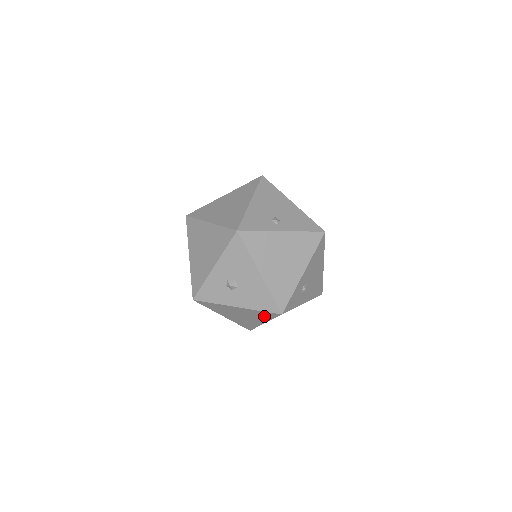
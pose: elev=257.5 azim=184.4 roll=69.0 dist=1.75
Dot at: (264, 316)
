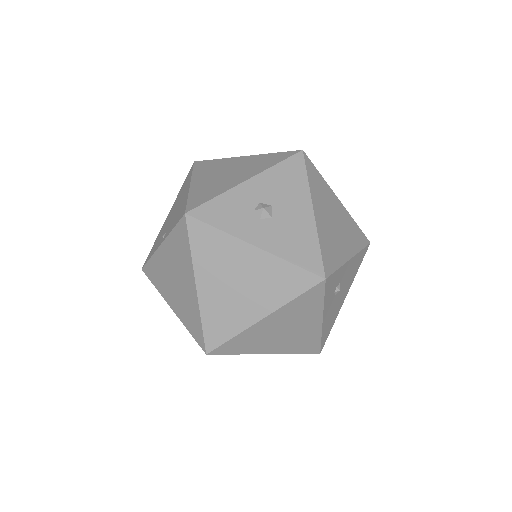
Dot at: (284, 287)
